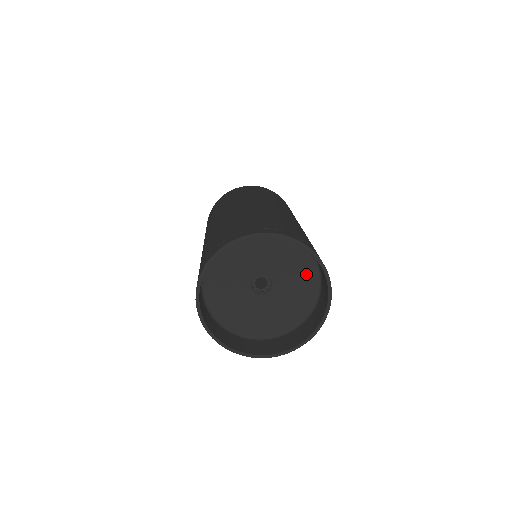
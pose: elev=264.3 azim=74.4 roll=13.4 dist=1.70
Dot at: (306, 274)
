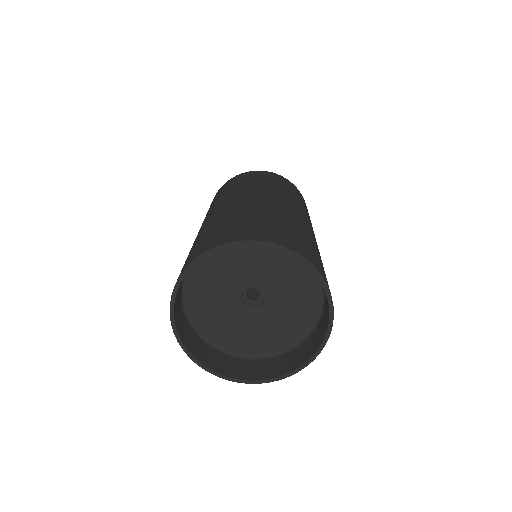
Dot at: (307, 300)
